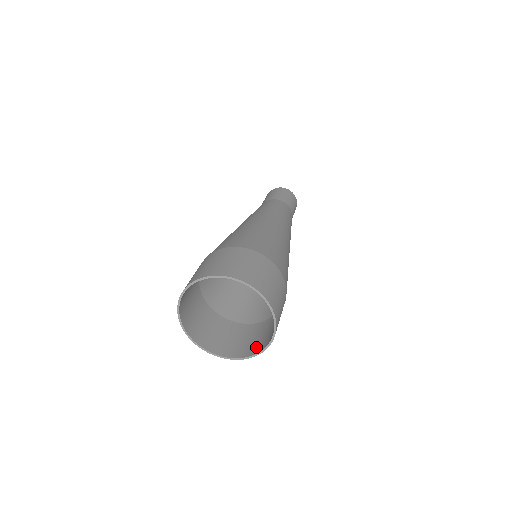
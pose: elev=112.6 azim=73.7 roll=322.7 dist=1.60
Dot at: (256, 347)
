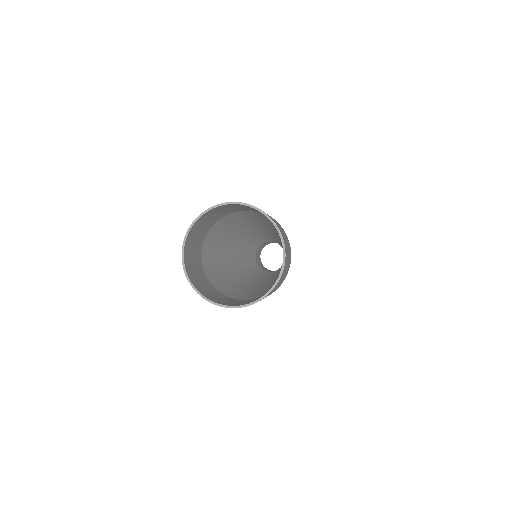
Dot at: occluded
